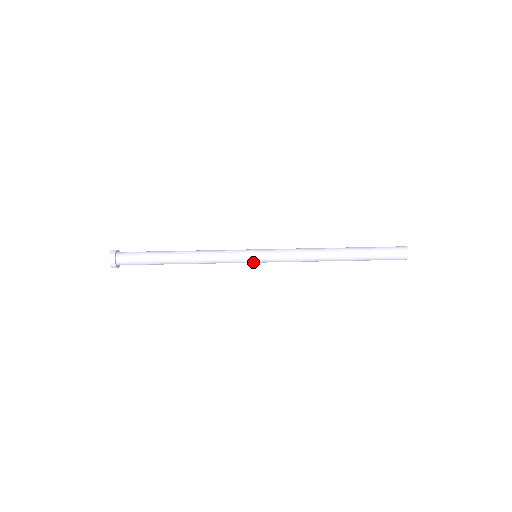
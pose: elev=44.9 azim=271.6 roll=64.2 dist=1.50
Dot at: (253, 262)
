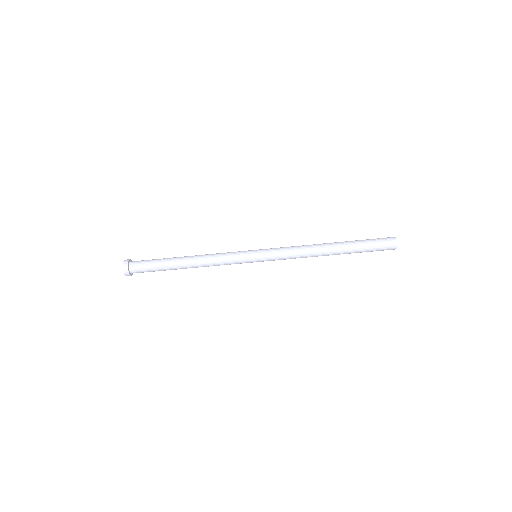
Dot at: occluded
